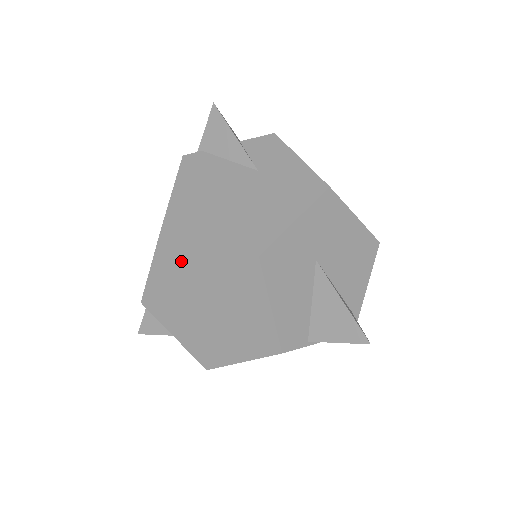
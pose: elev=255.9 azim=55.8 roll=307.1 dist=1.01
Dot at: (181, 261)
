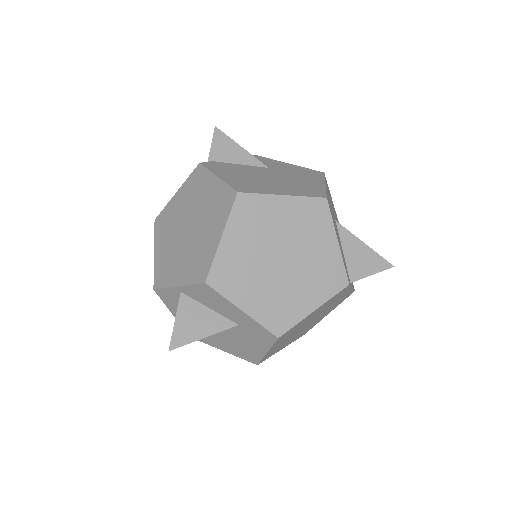
Dot at: (256, 220)
